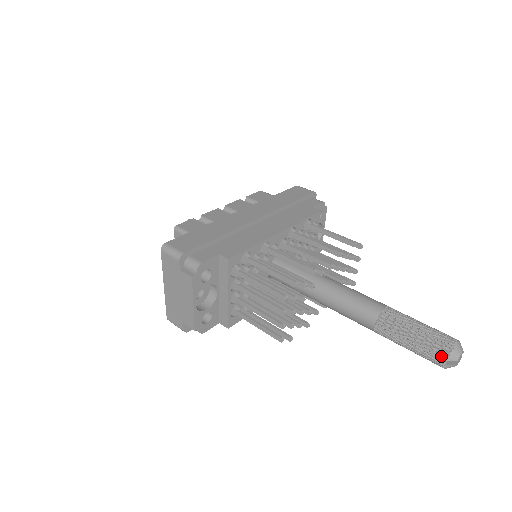
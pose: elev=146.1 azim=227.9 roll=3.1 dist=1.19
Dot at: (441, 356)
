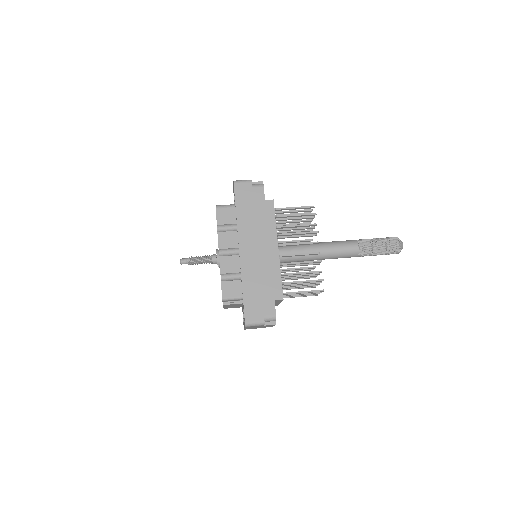
Dot at: (396, 253)
